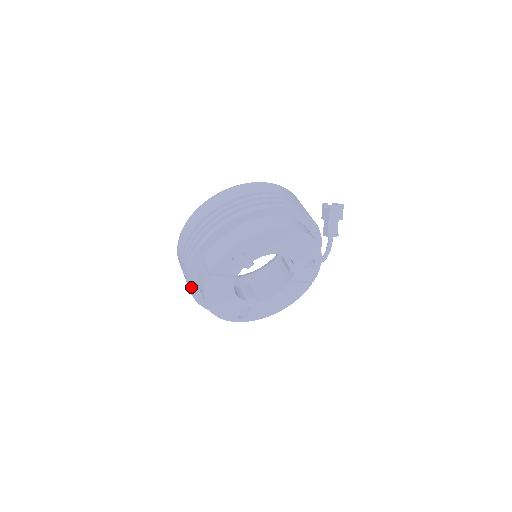
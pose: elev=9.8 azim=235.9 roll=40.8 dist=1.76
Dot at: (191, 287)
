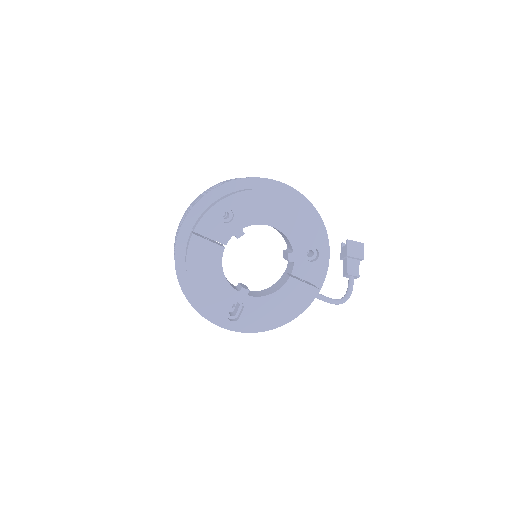
Dot at: (177, 267)
